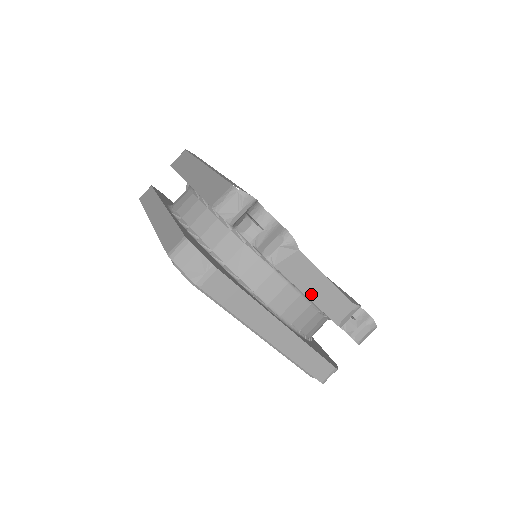
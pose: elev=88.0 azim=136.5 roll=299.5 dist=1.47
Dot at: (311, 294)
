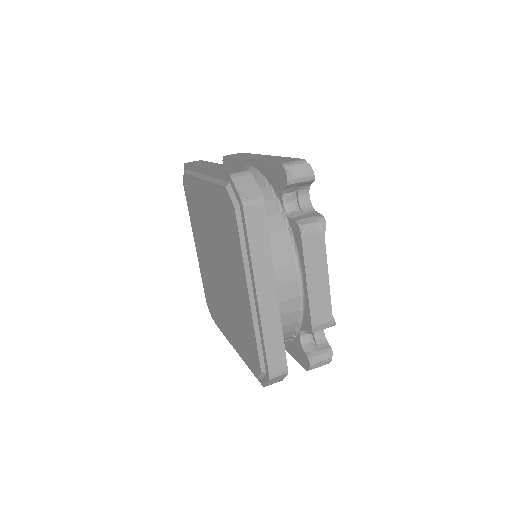
Dot at: (310, 281)
